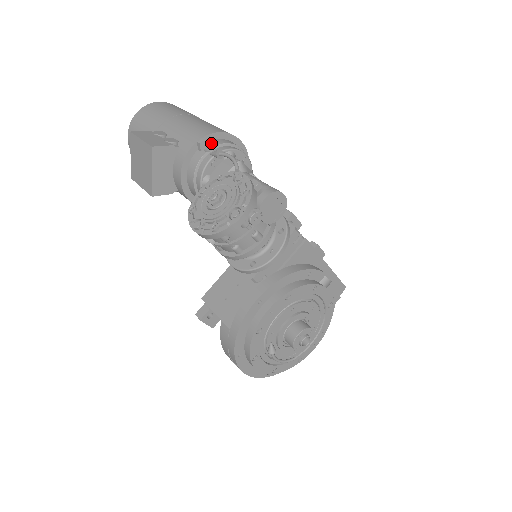
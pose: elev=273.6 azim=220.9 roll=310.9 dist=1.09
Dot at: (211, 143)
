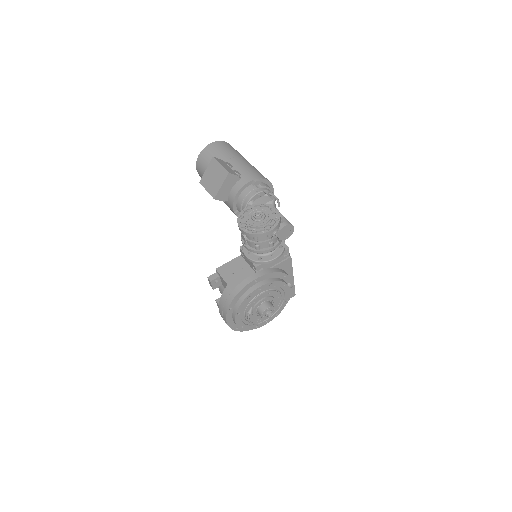
Dot at: (260, 184)
